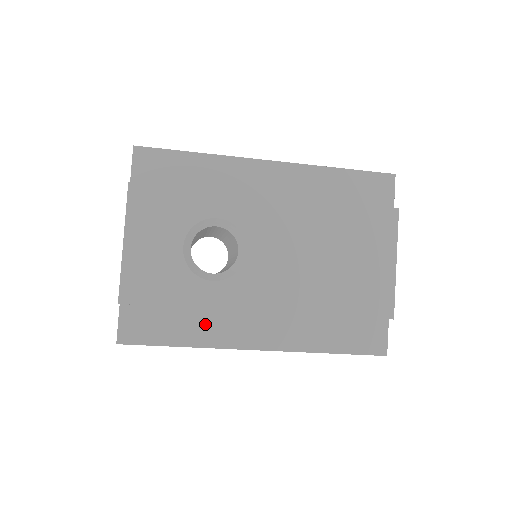
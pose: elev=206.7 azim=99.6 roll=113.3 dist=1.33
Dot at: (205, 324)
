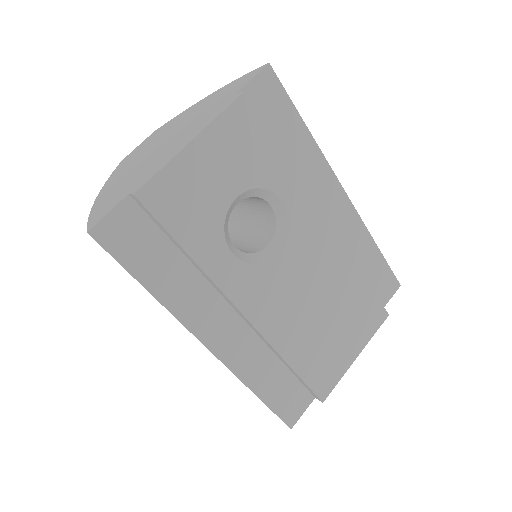
Dot at: (187, 286)
